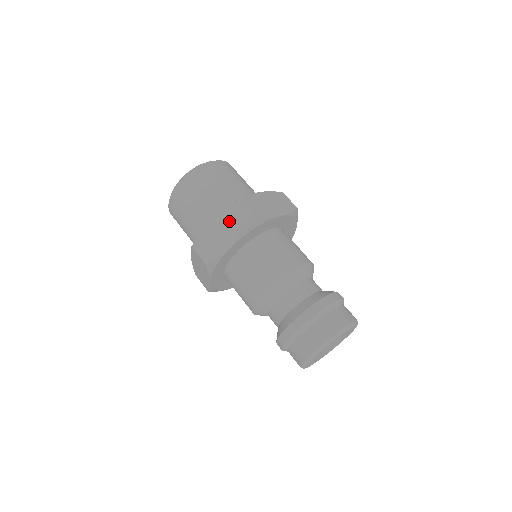
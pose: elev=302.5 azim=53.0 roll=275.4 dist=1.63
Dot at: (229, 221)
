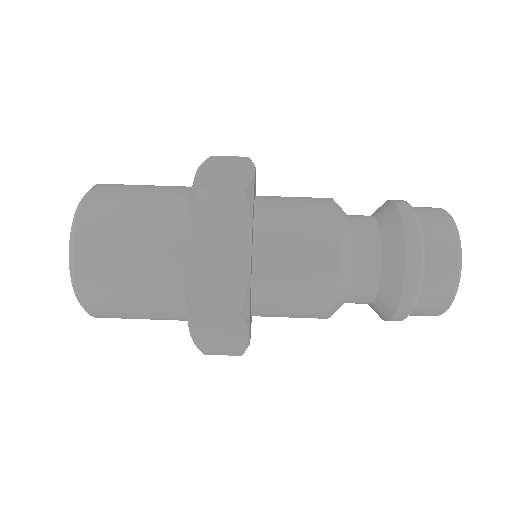
Dot at: (213, 229)
